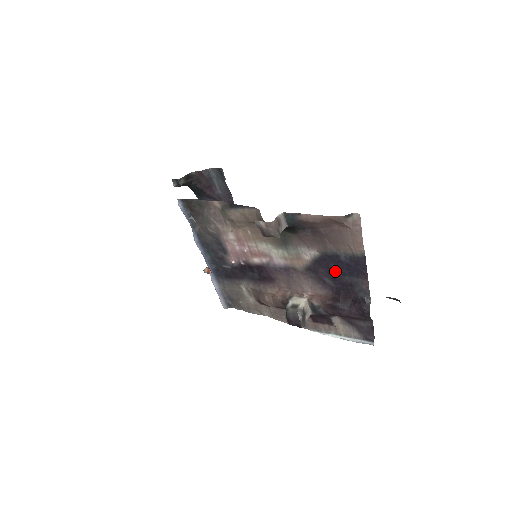
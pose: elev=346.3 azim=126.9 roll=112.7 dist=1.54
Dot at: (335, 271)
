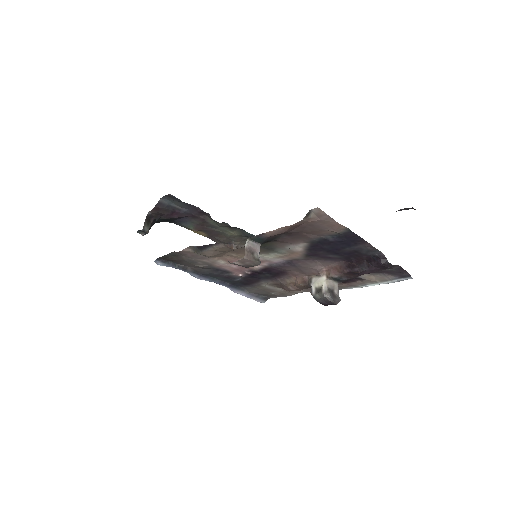
Dot at: (333, 249)
